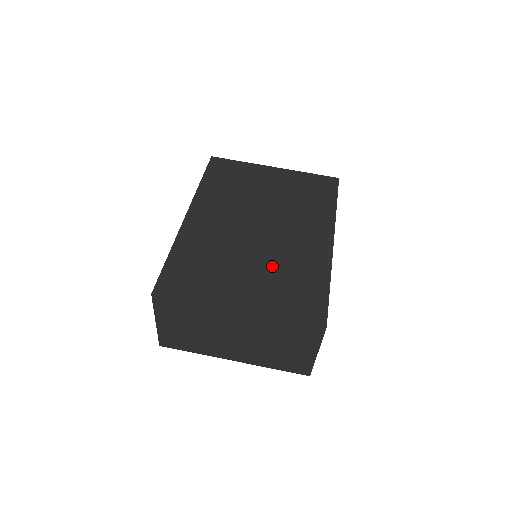
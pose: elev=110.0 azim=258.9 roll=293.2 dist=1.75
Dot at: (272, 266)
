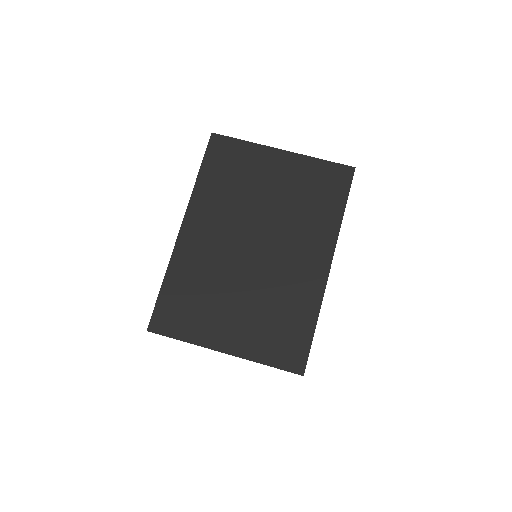
Dot at: (262, 300)
